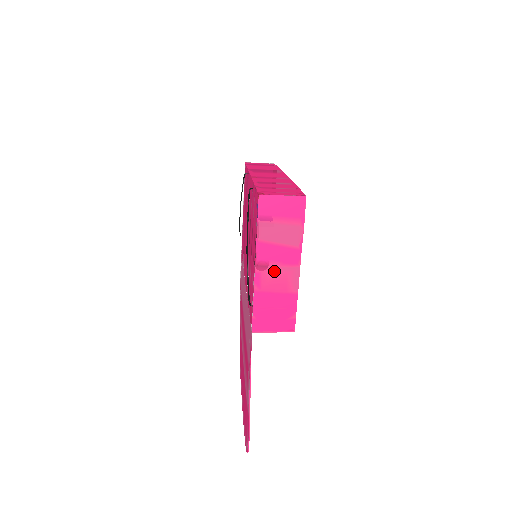
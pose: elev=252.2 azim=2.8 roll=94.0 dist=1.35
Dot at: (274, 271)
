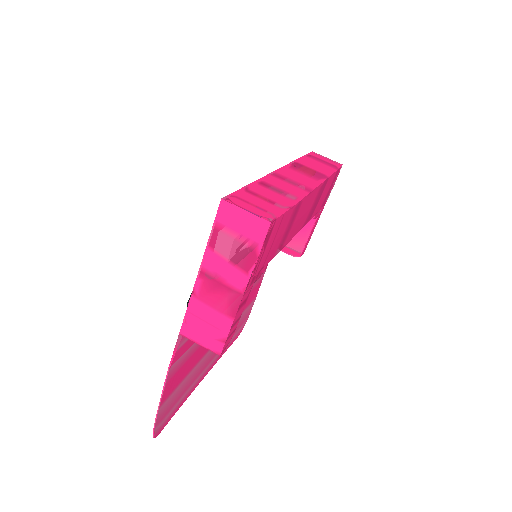
Dot at: (216, 285)
